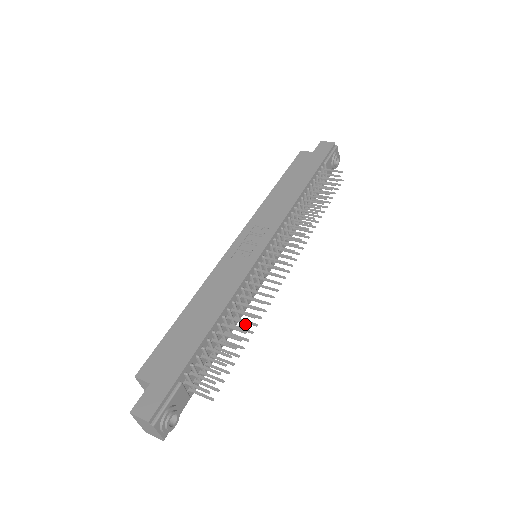
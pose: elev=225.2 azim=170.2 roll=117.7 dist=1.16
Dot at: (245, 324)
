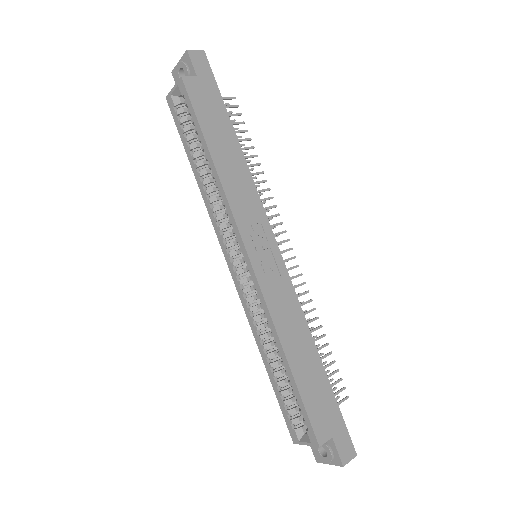
Dot at: occluded
